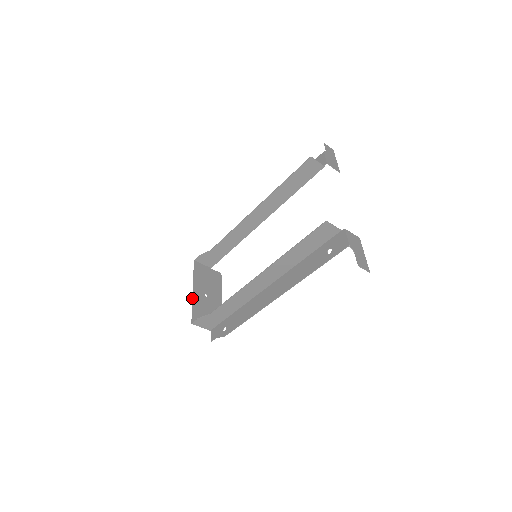
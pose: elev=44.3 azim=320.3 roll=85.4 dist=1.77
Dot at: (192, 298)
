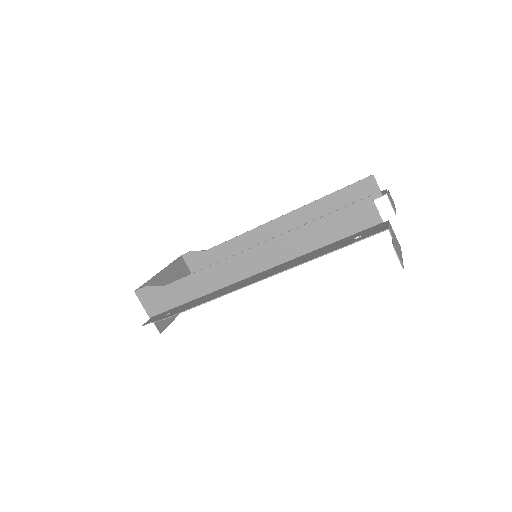
Dot at: occluded
